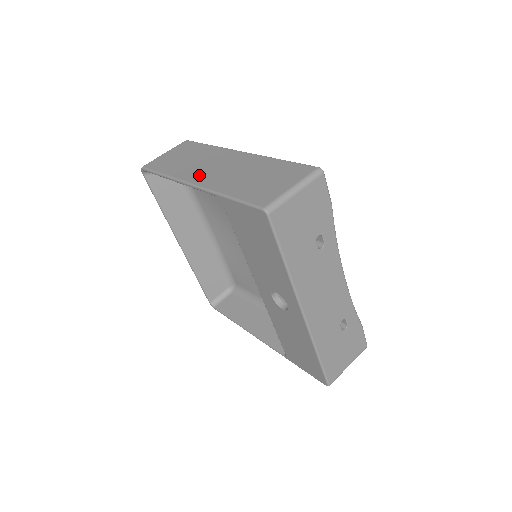
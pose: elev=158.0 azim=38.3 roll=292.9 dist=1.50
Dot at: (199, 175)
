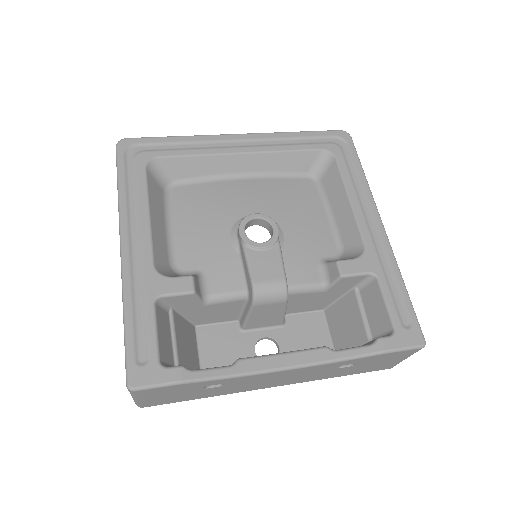
Dot at: occluded
